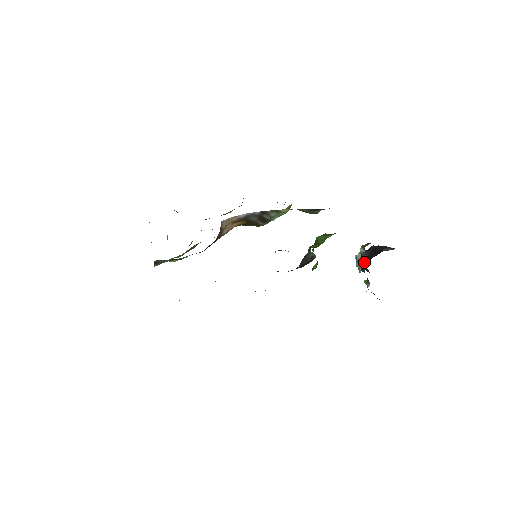
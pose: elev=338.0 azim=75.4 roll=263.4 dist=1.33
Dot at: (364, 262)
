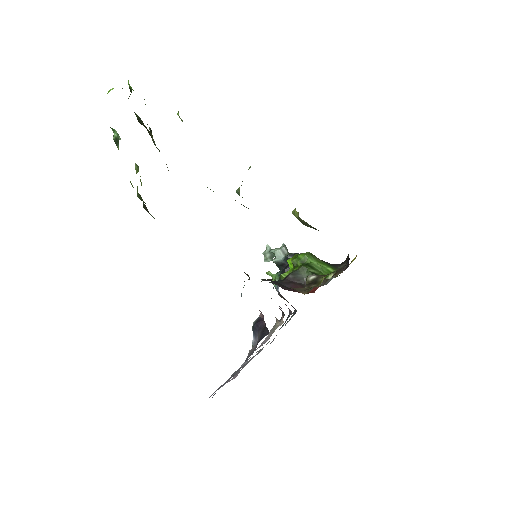
Dot at: occluded
